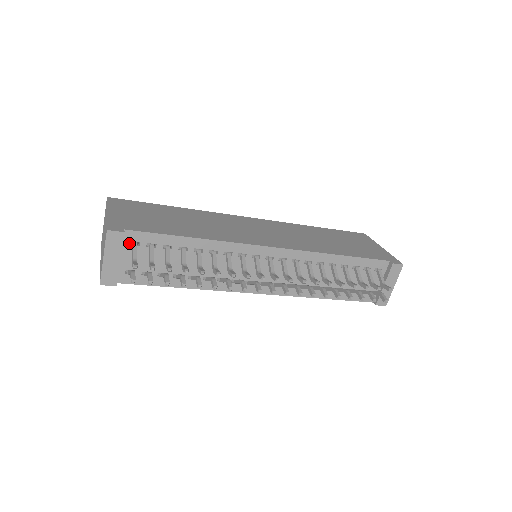
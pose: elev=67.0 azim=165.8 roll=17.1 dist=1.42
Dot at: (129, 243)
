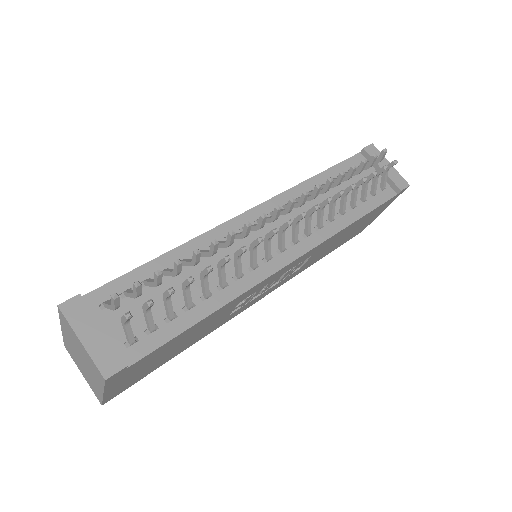
Dot at: (99, 309)
